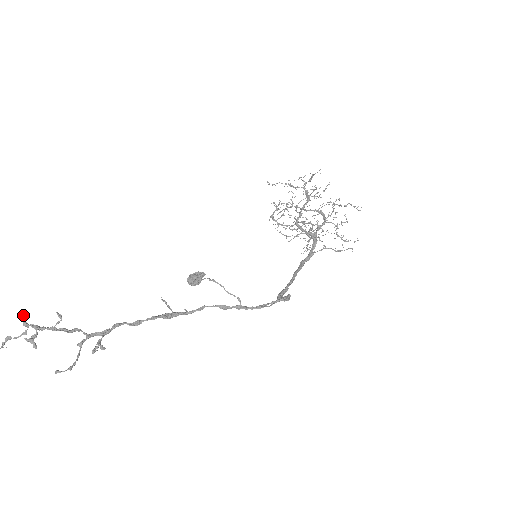
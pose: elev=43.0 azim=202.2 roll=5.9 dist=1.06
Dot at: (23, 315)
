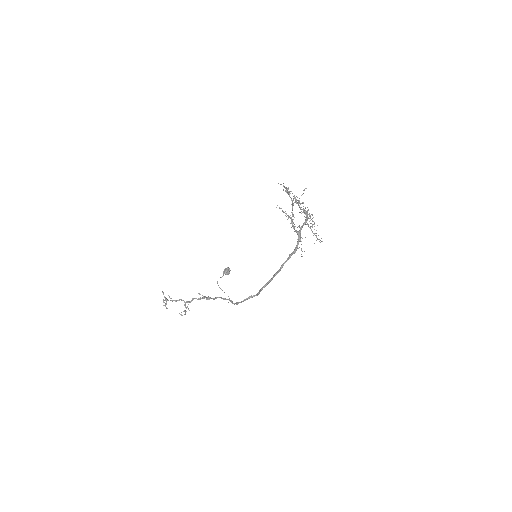
Dot at: (163, 293)
